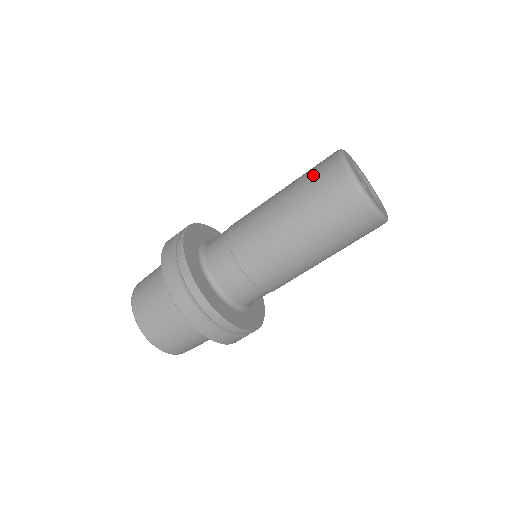
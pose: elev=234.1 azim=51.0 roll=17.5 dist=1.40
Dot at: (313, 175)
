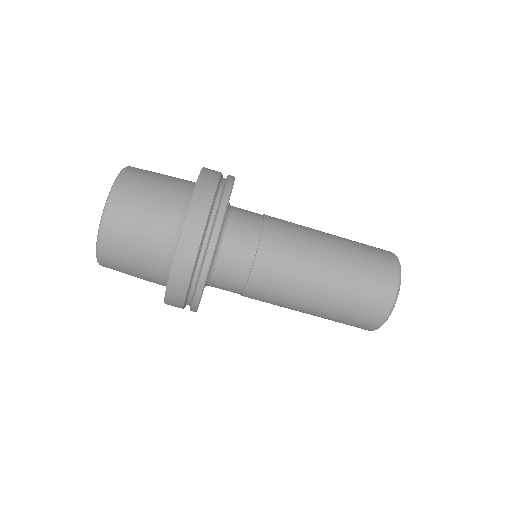
Dot at: (368, 247)
